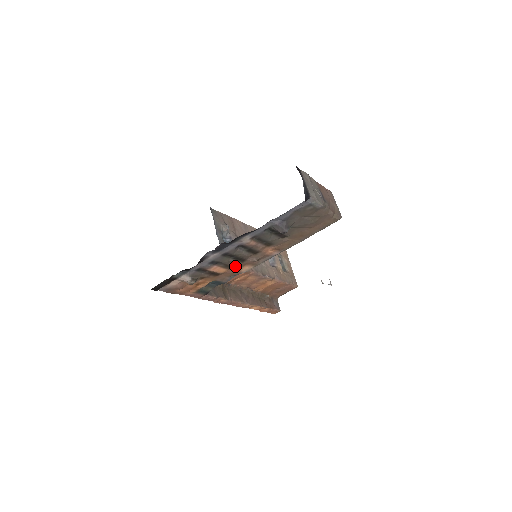
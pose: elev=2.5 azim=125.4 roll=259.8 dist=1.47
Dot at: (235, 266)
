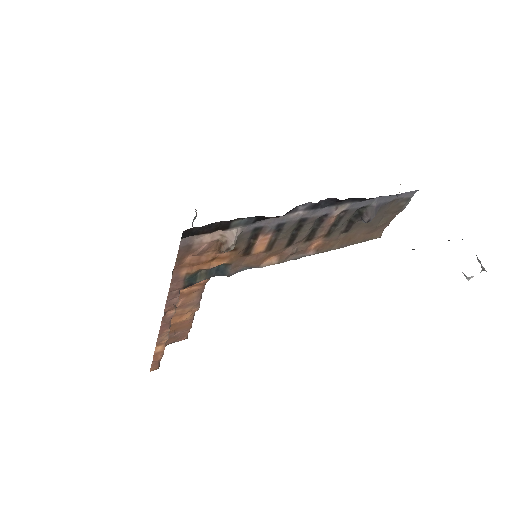
Dot at: (272, 250)
